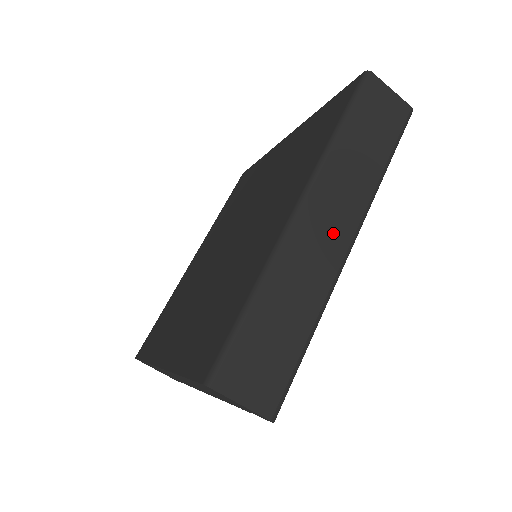
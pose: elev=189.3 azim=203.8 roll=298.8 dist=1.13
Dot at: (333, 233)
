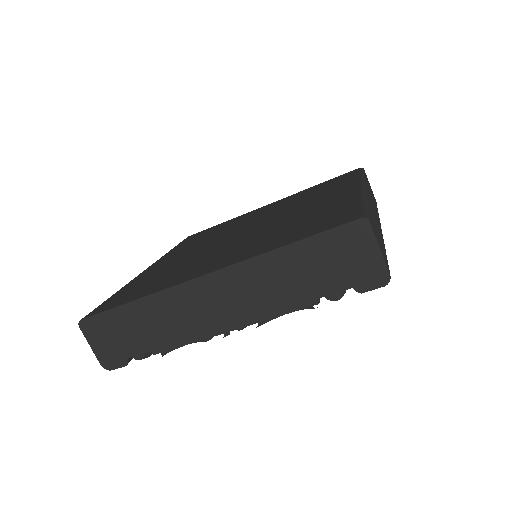
Dot at: (376, 215)
